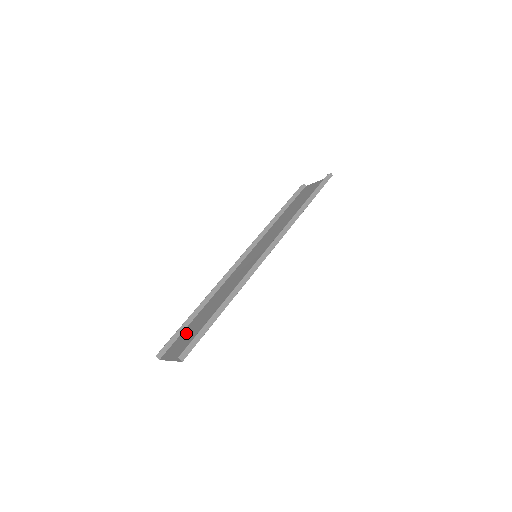
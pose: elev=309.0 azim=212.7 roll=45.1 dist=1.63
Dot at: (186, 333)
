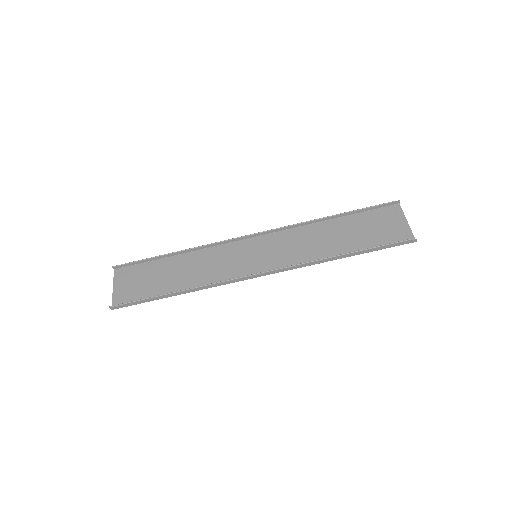
Dot at: (145, 270)
